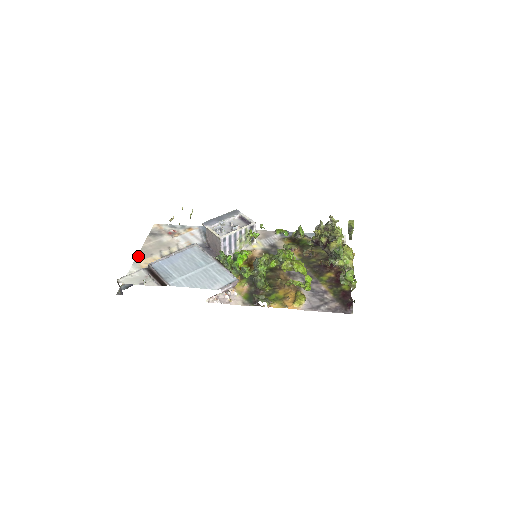
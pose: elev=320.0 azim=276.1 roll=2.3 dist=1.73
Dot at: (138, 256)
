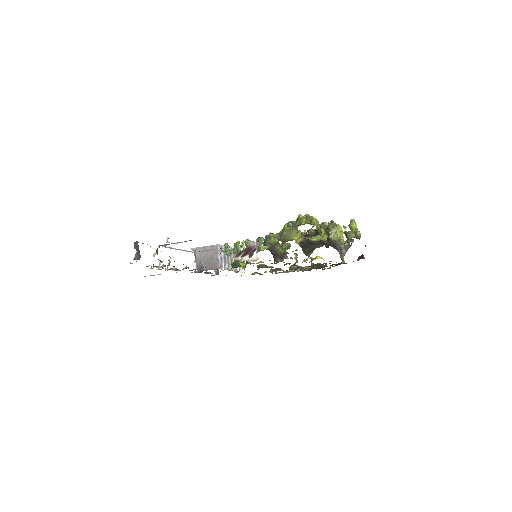
Dot at: occluded
